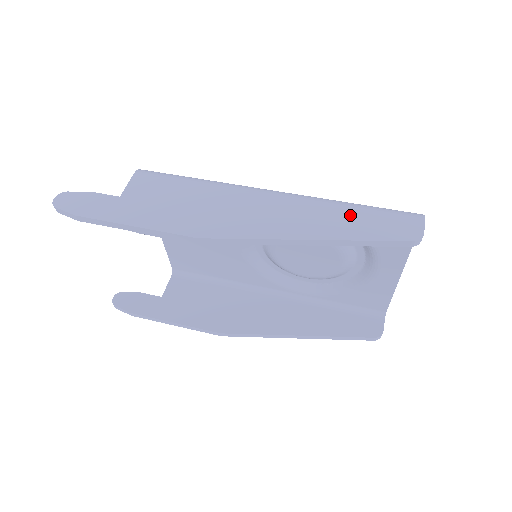
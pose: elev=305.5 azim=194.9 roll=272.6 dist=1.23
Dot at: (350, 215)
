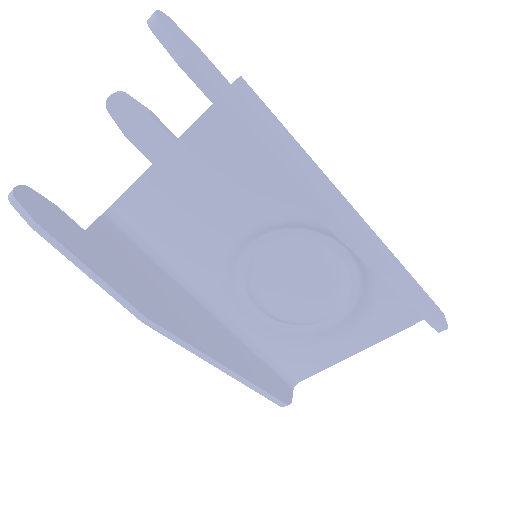
Dot at: (406, 274)
